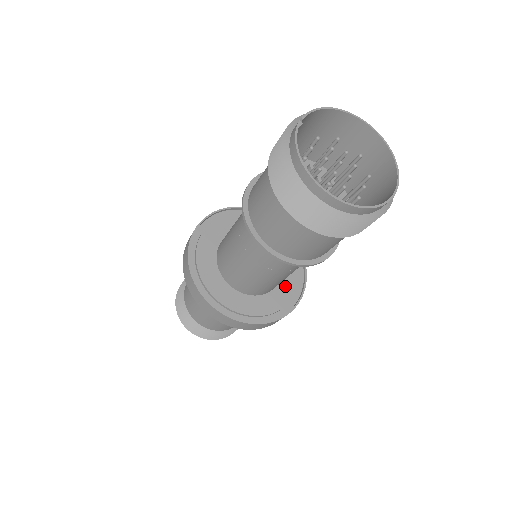
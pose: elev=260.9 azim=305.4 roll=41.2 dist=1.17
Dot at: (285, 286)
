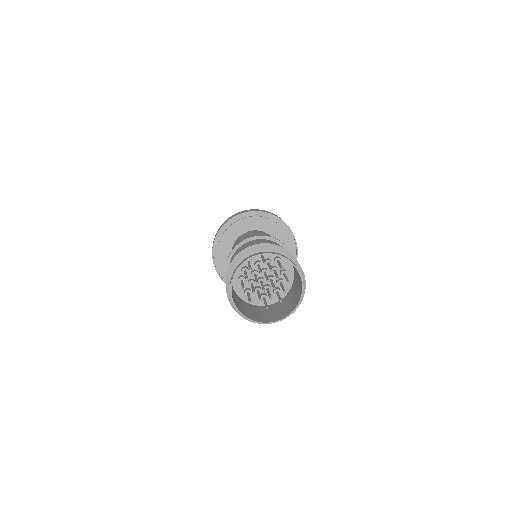
Dot at: occluded
